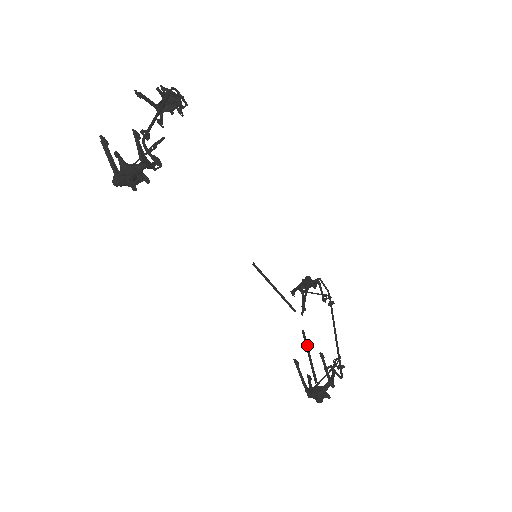
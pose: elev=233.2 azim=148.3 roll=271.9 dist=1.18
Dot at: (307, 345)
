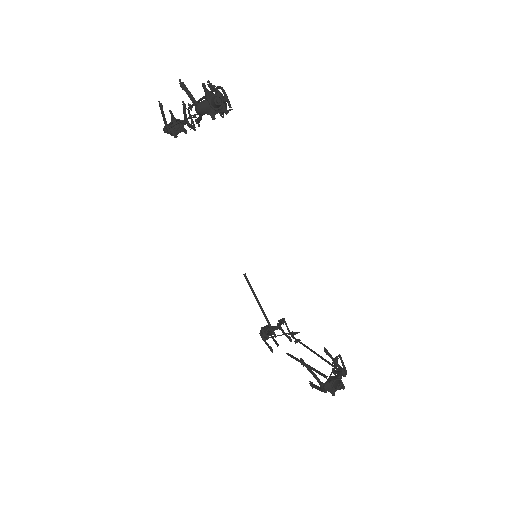
Dot at: occluded
